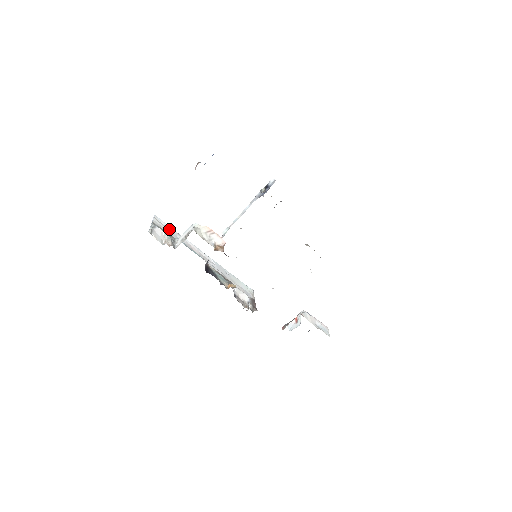
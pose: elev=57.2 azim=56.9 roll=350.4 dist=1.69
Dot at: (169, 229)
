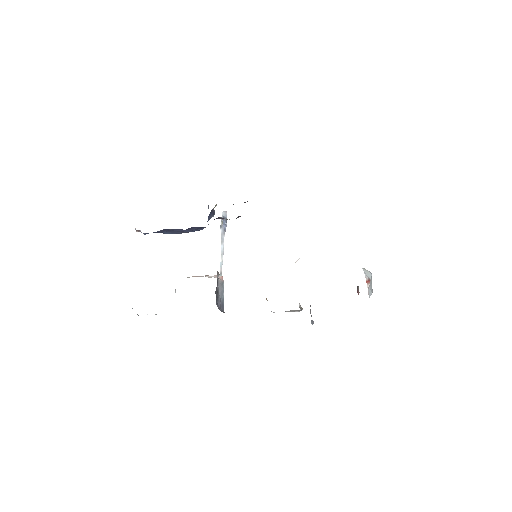
Dot at: occluded
